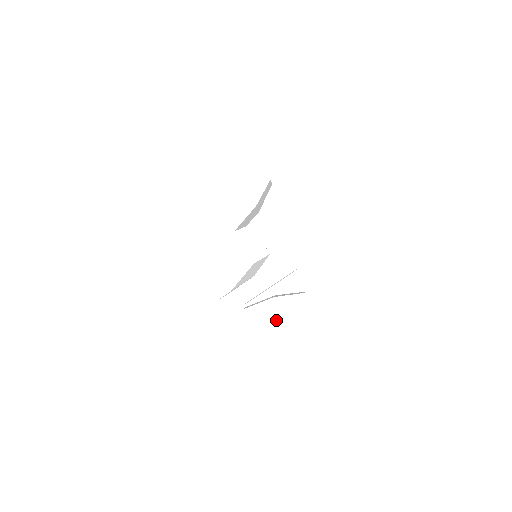
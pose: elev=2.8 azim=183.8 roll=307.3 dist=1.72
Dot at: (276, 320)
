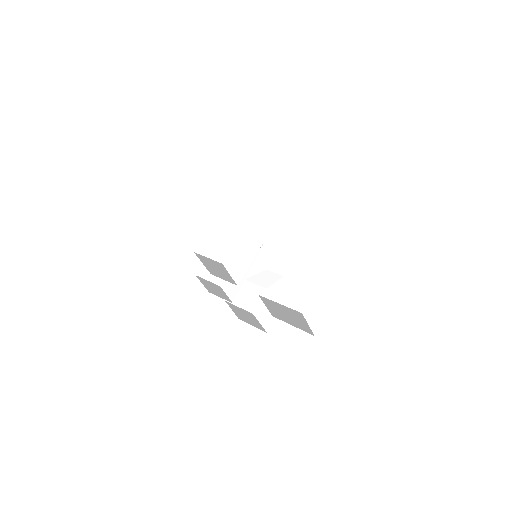
Dot at: occluded
